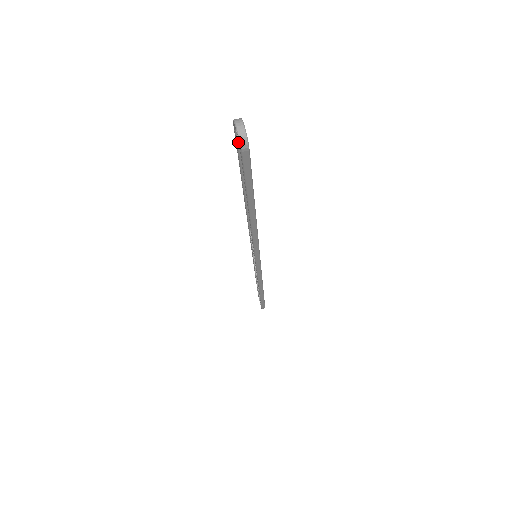
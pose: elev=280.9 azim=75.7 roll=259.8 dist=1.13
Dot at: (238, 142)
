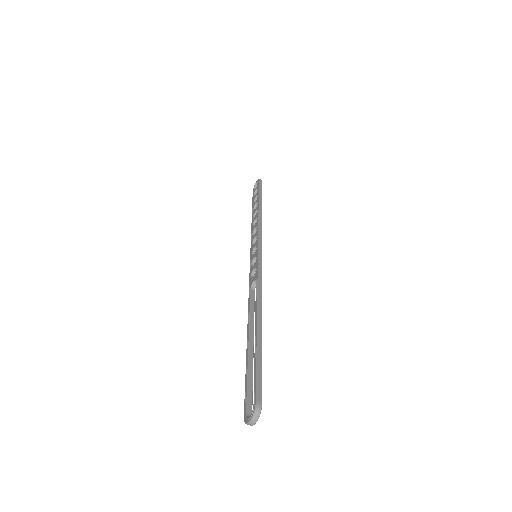
Dot at: (255, 390)
